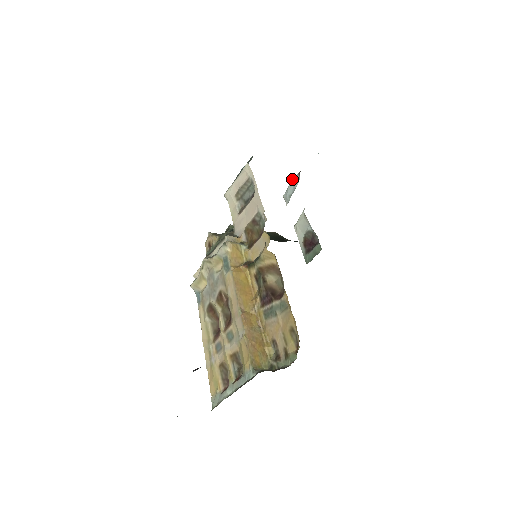
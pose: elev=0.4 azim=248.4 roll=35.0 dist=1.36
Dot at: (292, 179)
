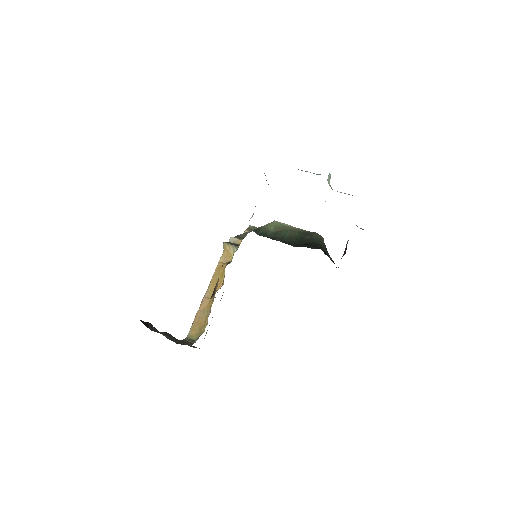
Dot at: occluded
